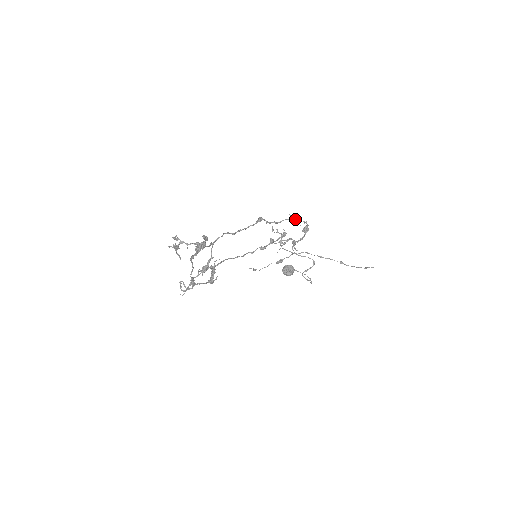
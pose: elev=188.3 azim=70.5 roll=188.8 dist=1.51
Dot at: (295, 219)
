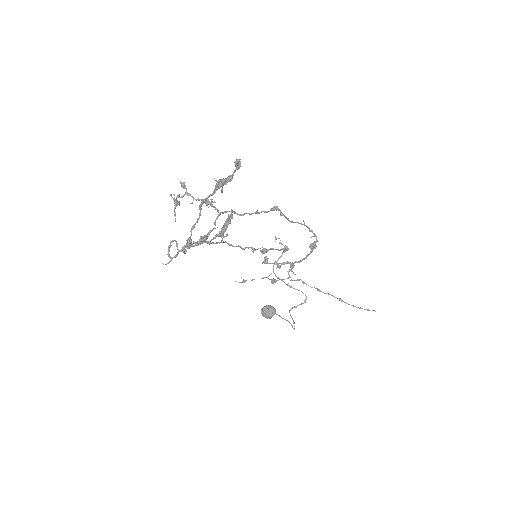
Dot at: (307, 226)
